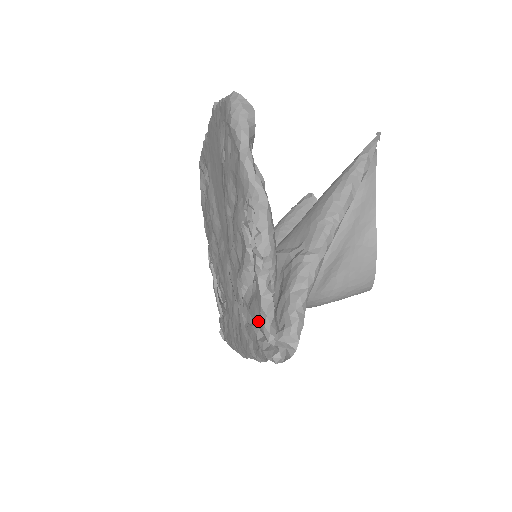
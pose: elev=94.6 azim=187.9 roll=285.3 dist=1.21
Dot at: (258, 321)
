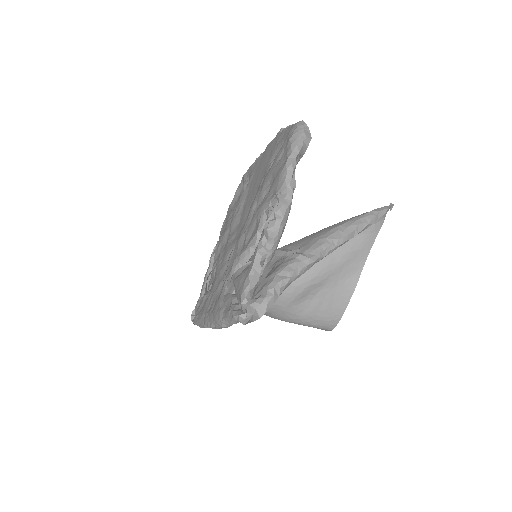
Dot at: (240, 287)
